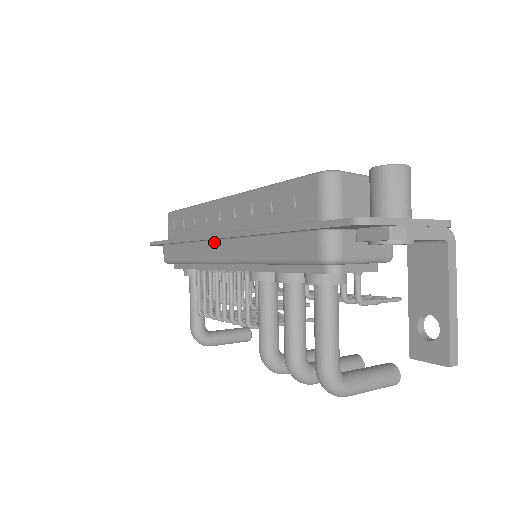
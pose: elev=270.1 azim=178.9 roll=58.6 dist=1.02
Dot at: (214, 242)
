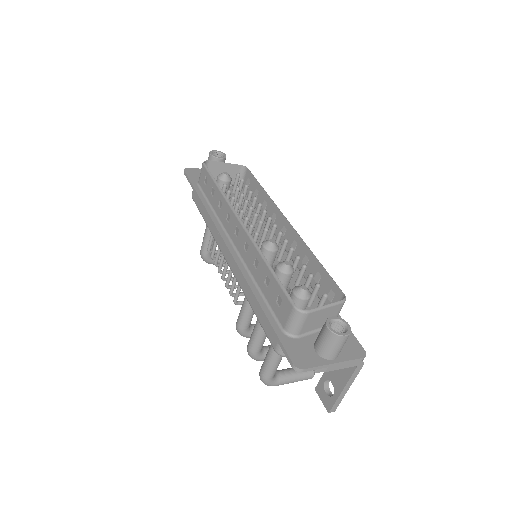
Dot at: occluded
